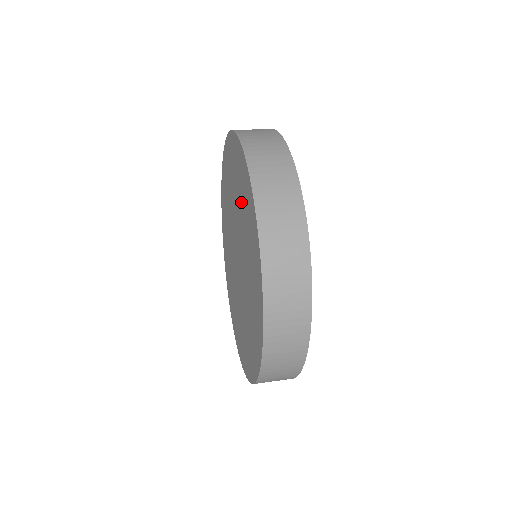
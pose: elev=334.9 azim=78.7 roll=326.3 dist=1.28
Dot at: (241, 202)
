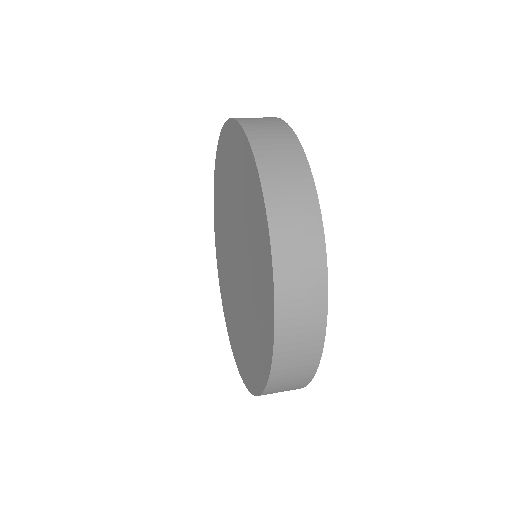
Dot at: (238, 183)
